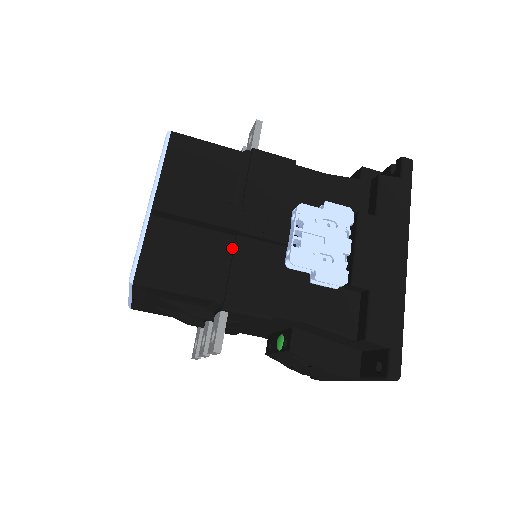
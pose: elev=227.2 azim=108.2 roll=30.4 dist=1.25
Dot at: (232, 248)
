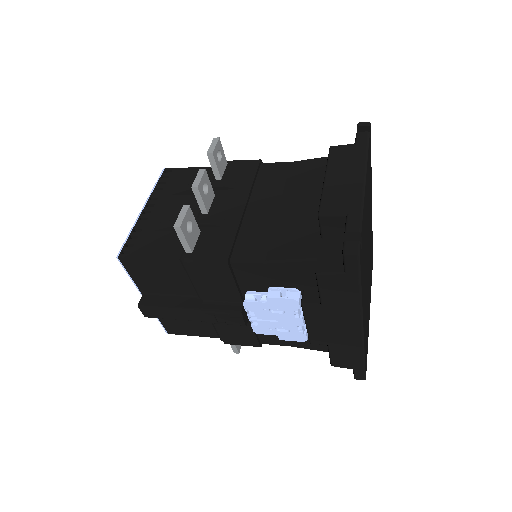
Dot at: occluded
